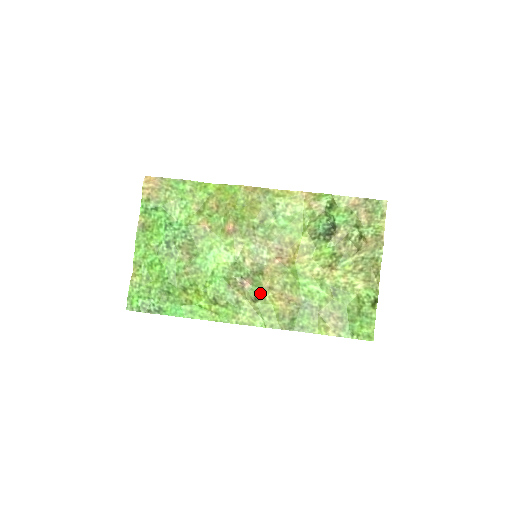
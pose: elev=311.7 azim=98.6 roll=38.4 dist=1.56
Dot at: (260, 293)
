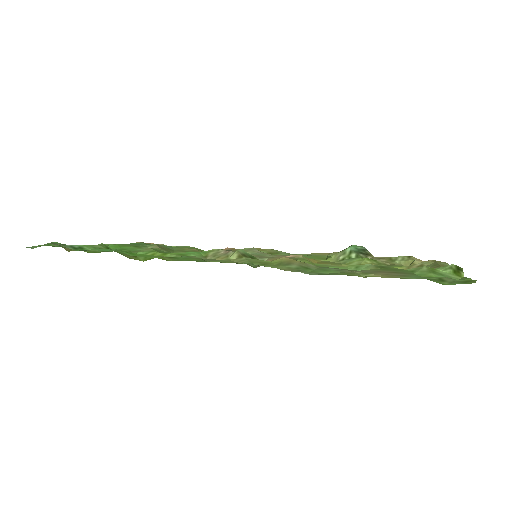
Dot at: (253, 256)
